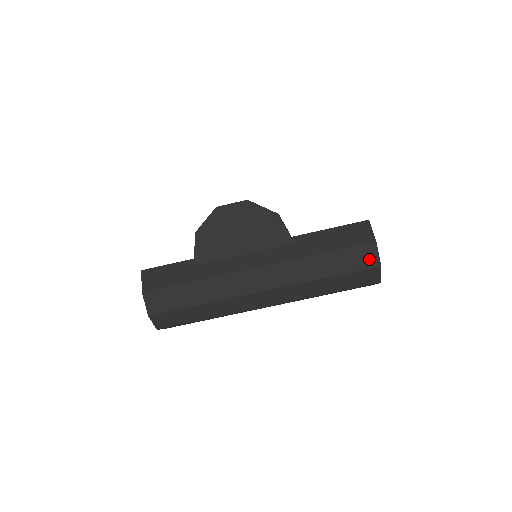
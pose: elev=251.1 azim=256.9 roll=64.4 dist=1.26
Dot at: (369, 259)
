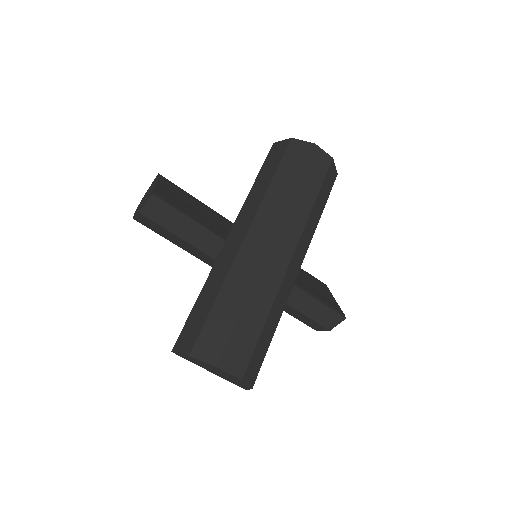
Dot at: (315, 327)
